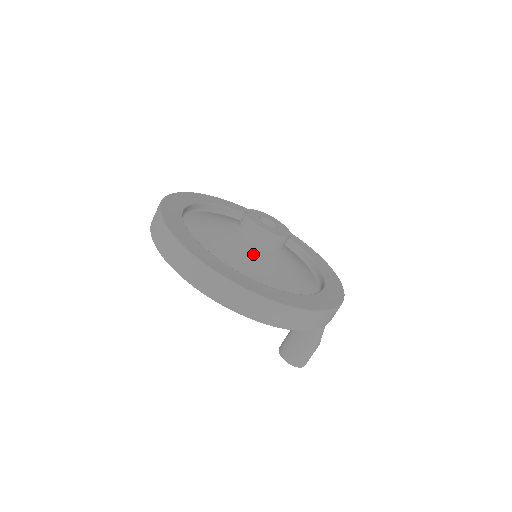
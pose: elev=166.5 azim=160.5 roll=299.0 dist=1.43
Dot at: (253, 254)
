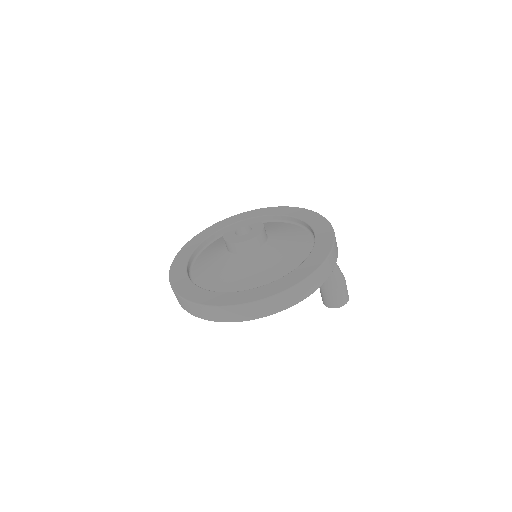
Dot at: (246, 265)
